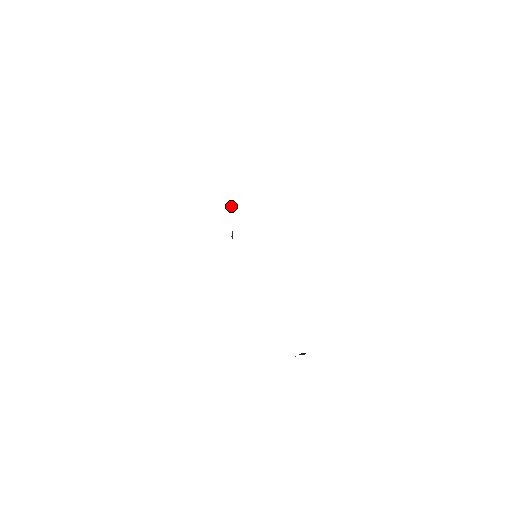
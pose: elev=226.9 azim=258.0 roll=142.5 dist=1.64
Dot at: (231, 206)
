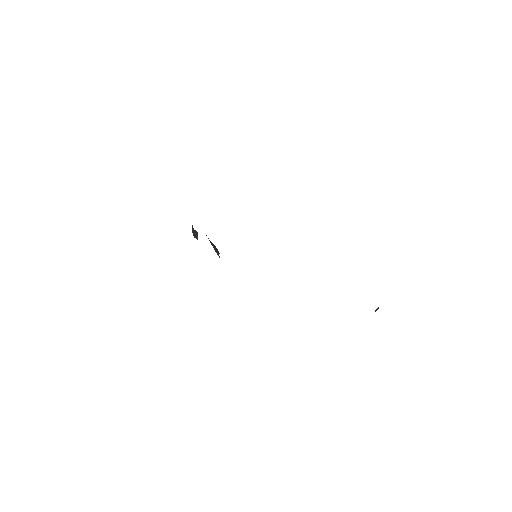
Dot at: (194, 232)
